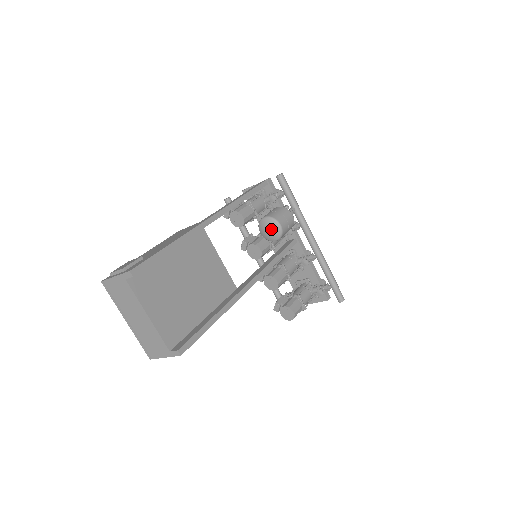
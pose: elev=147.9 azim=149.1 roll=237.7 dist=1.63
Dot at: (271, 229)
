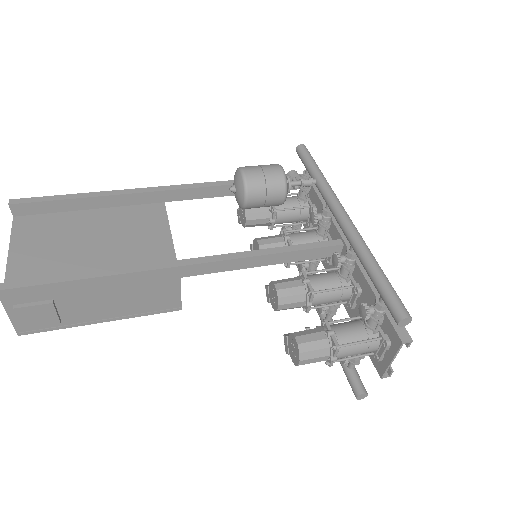
Dot at: (235, 183)
